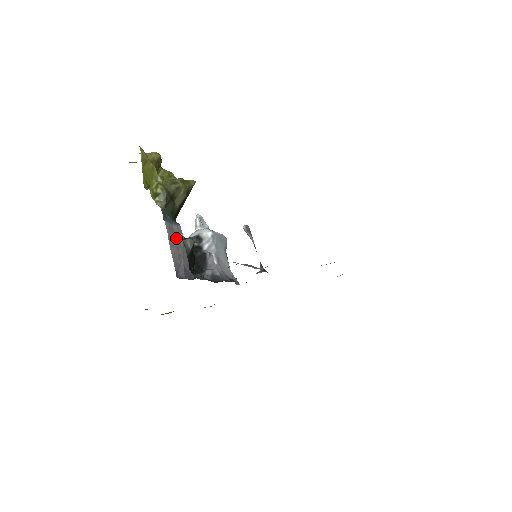
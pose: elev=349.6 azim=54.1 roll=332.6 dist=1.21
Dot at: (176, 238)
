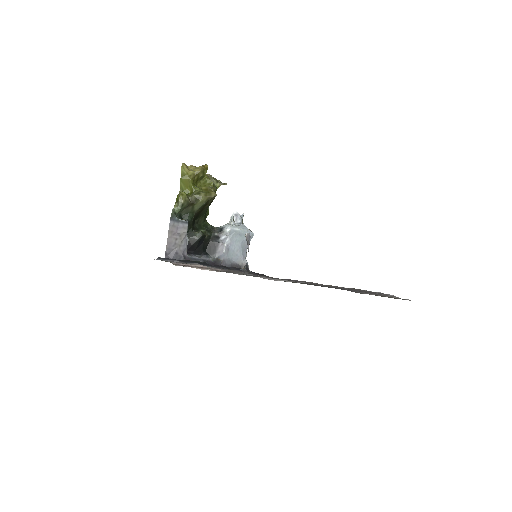
Dot at: (178, 232)
